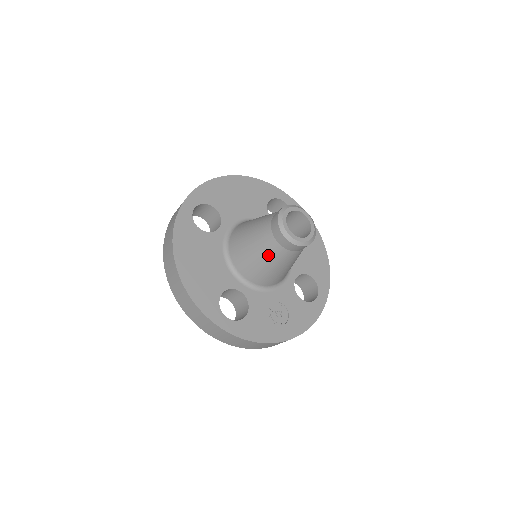
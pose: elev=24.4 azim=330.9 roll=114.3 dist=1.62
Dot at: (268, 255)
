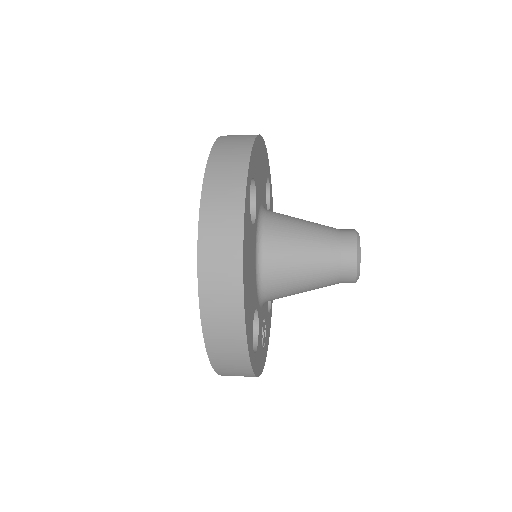
Dot at: (317, 281)
